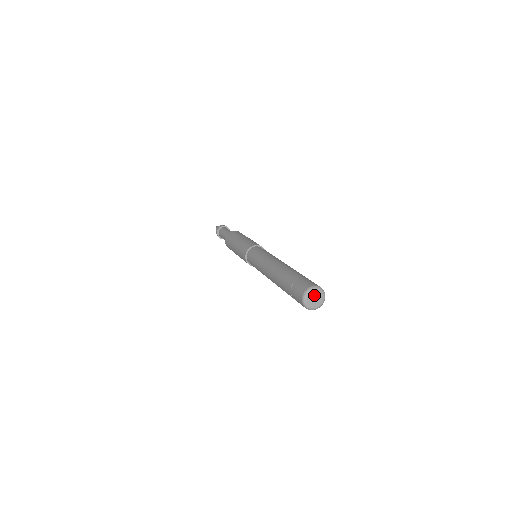
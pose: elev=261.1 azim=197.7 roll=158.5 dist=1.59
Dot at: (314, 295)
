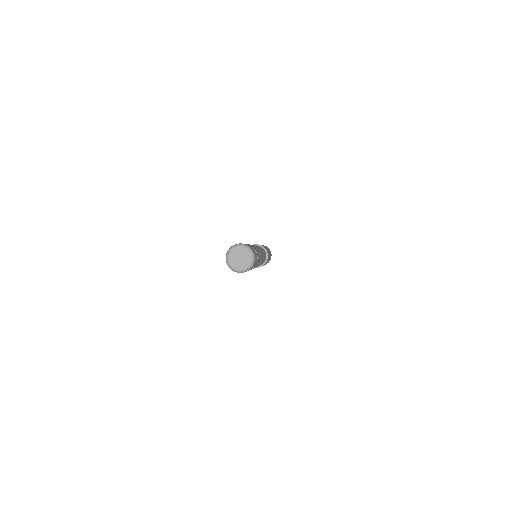
Dot at: (242, 254)
